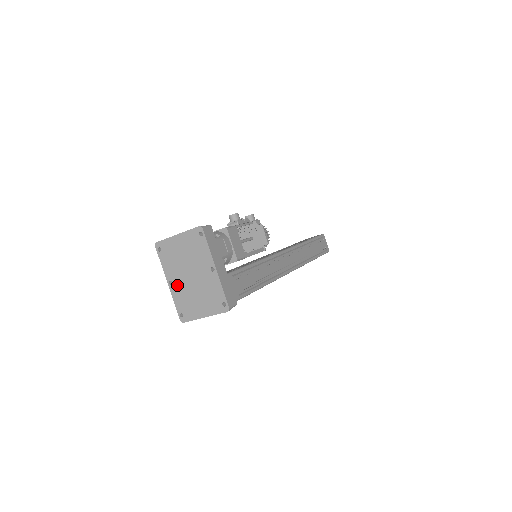
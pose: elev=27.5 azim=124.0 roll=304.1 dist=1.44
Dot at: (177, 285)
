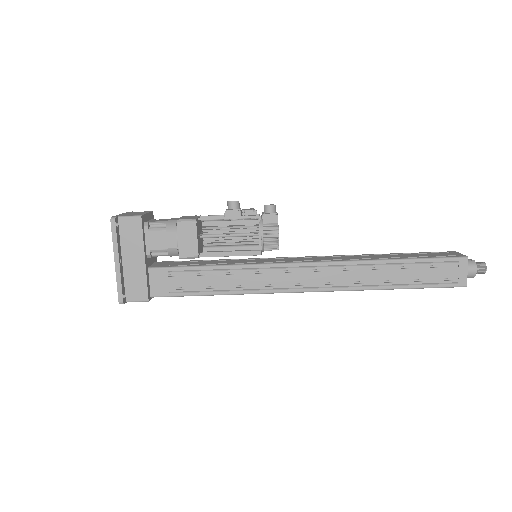
Dot at: occluded
